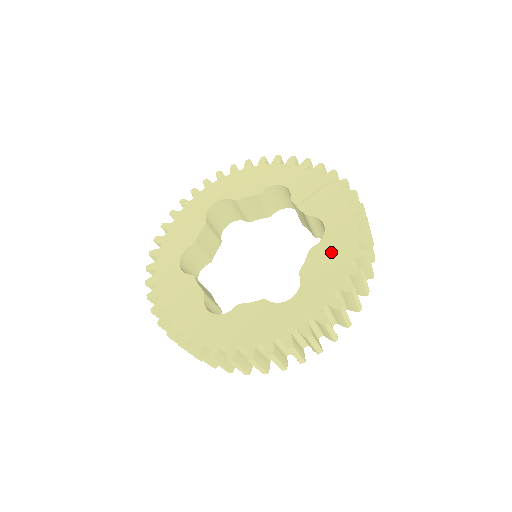
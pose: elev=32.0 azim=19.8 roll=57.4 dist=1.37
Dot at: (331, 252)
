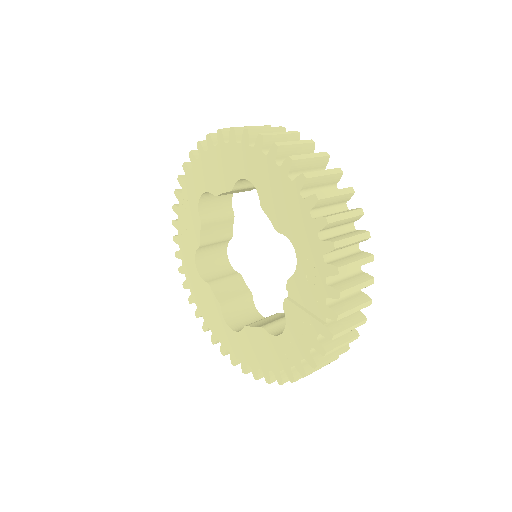
Dot at: (268, 350)
